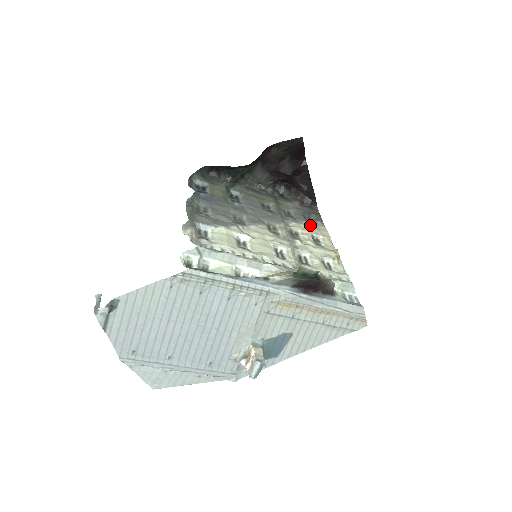
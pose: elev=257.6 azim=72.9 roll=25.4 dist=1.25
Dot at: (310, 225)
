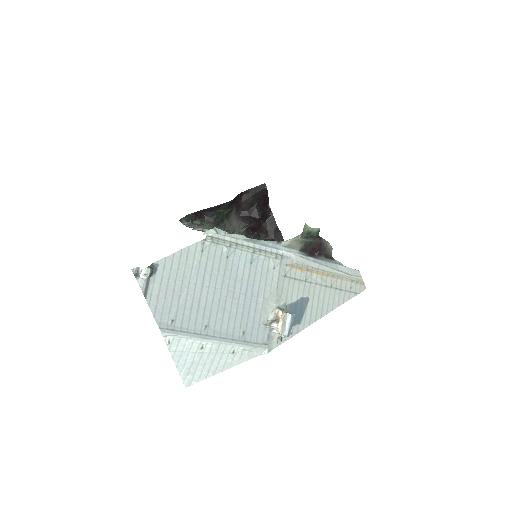
Dot at: occluded
